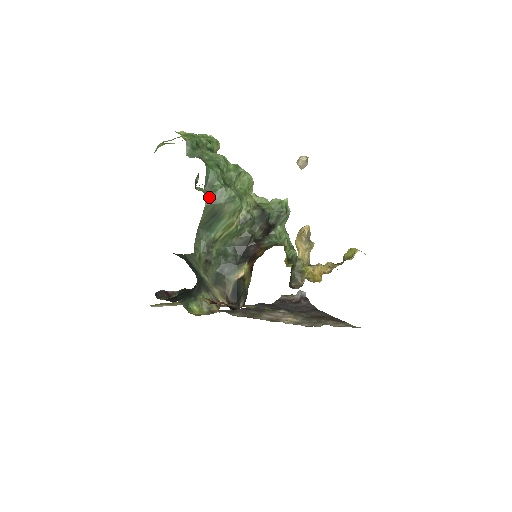
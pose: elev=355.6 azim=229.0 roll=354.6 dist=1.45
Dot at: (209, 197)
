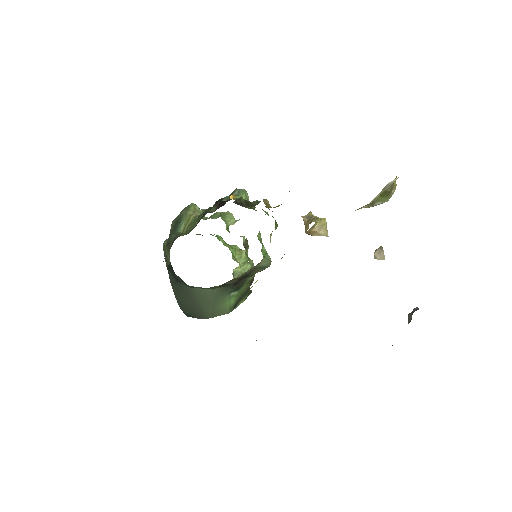
Dot at: occluded
